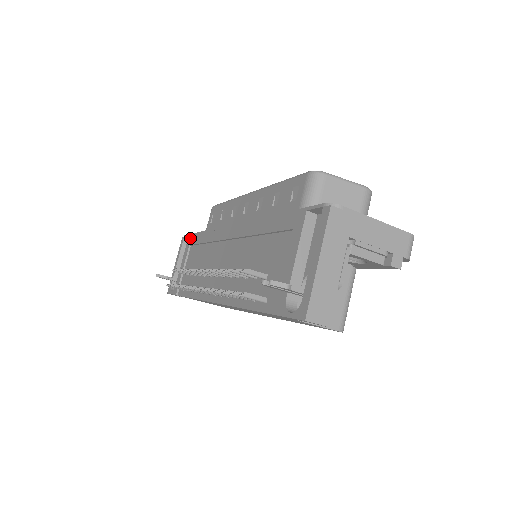
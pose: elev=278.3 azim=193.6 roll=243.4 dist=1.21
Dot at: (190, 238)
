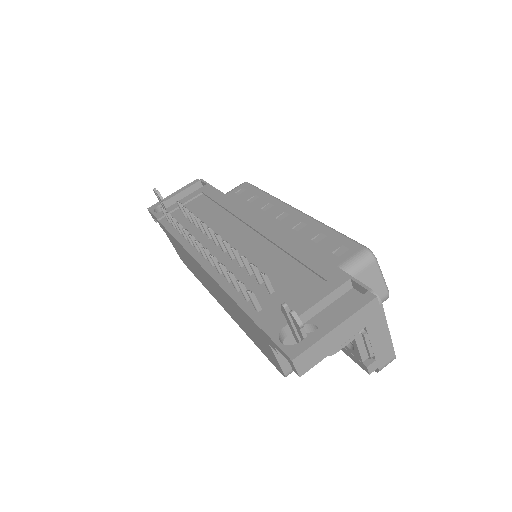
Dot at: (207, 187)
